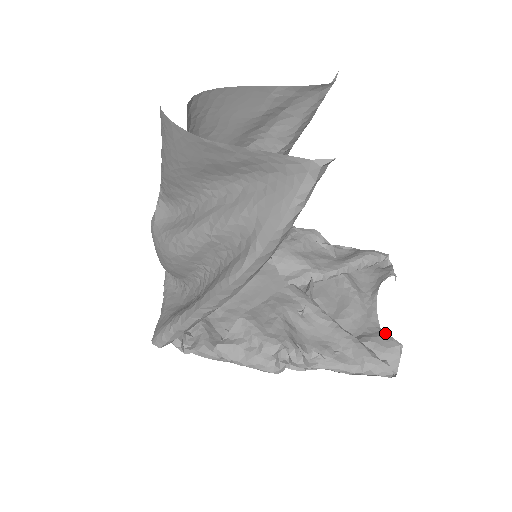
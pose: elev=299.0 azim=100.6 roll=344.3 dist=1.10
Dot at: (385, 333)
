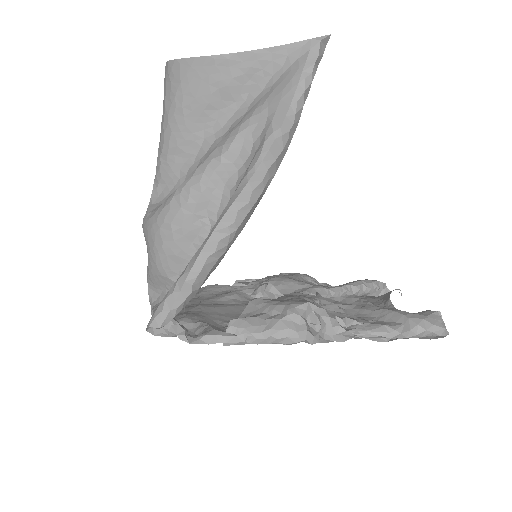
Dot at: (416, 313)
